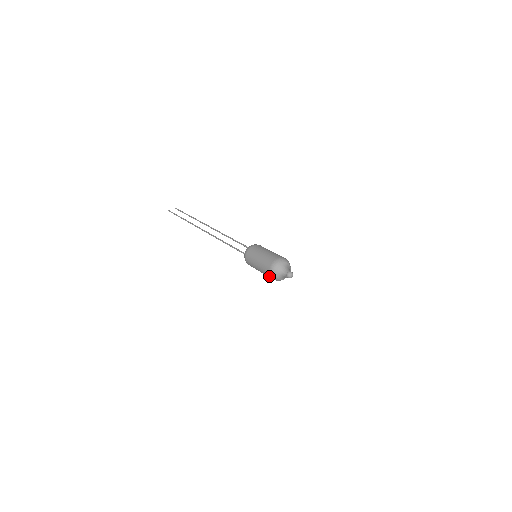
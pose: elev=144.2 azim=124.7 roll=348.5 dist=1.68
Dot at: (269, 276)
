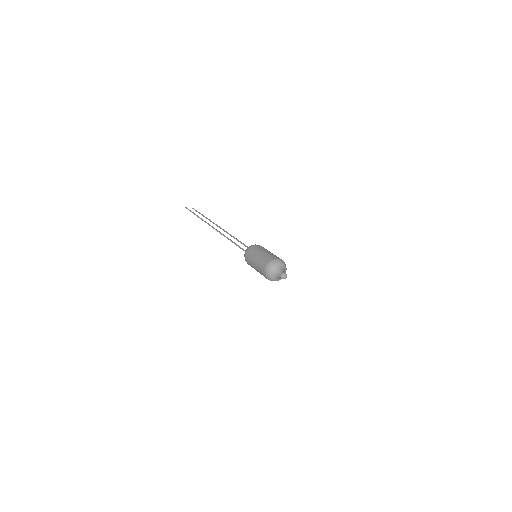
Dot at: (263, 273)
